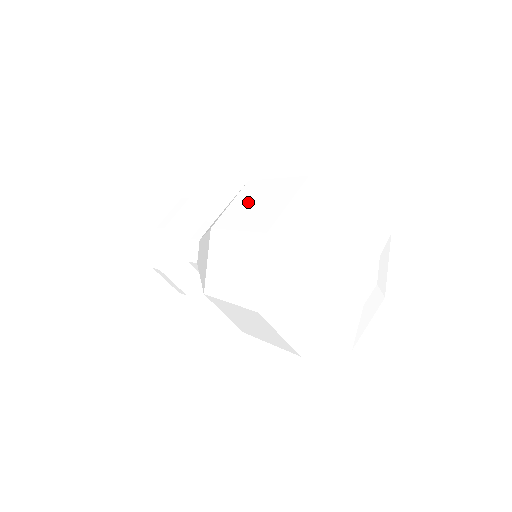
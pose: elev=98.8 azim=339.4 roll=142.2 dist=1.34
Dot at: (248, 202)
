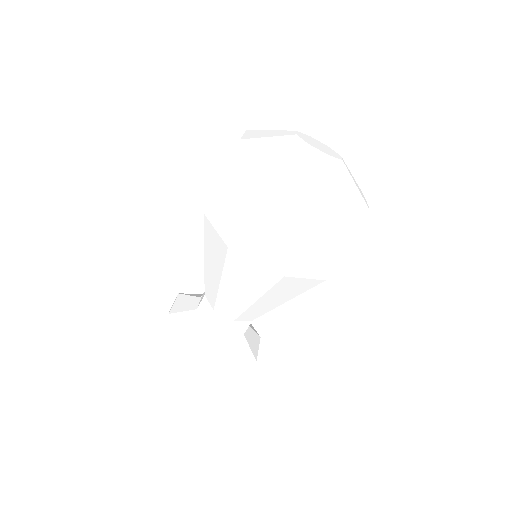
Dot at: occluded
